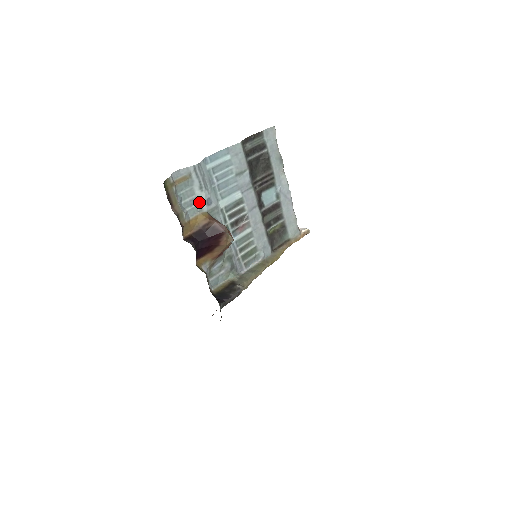
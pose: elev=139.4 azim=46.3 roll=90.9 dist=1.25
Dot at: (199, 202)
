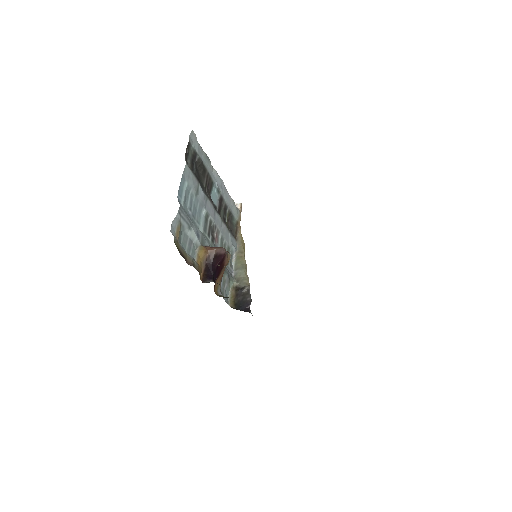
Dot at: (193, 241)
